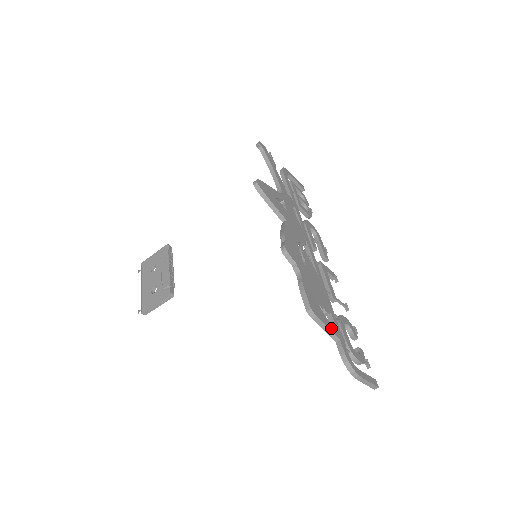
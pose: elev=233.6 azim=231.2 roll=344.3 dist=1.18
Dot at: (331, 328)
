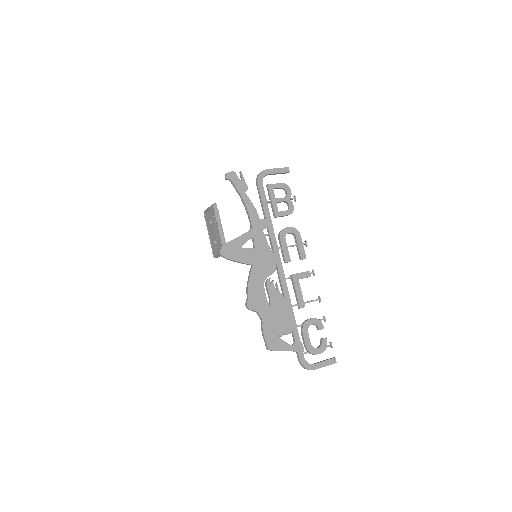
Dot at: (289, 348)
